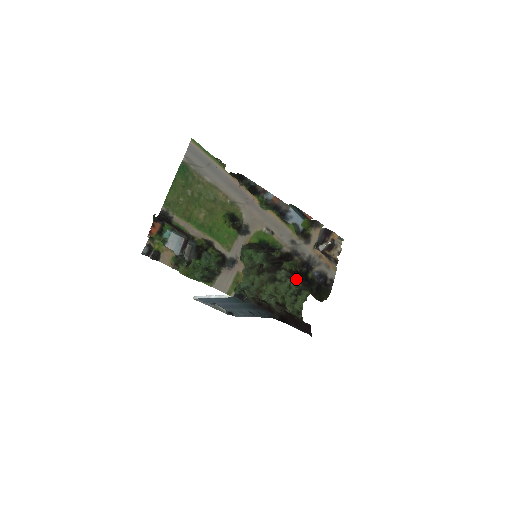
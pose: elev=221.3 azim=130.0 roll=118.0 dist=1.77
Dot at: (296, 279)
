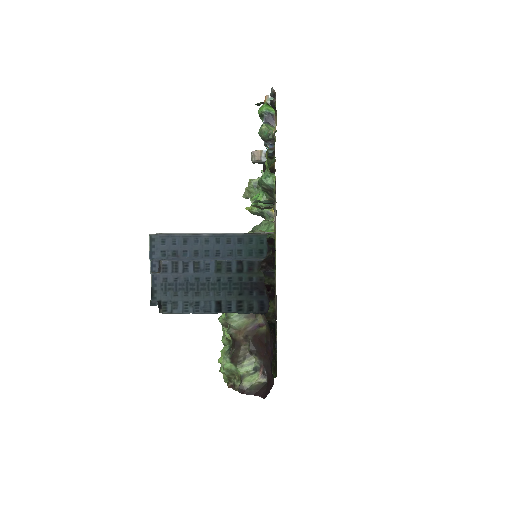
Dot at: occluded
